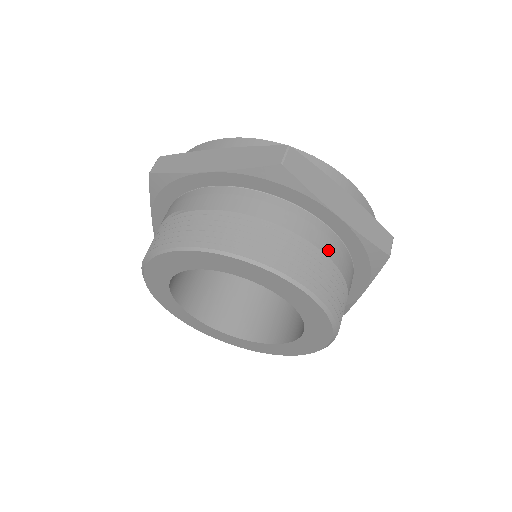
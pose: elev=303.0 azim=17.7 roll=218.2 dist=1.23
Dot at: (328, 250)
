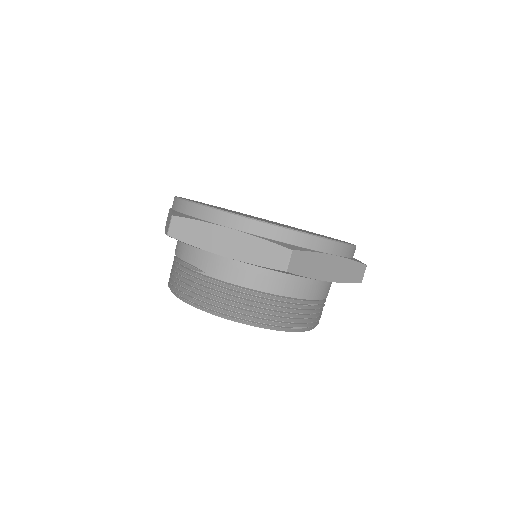
Dot at: (316, 295)
